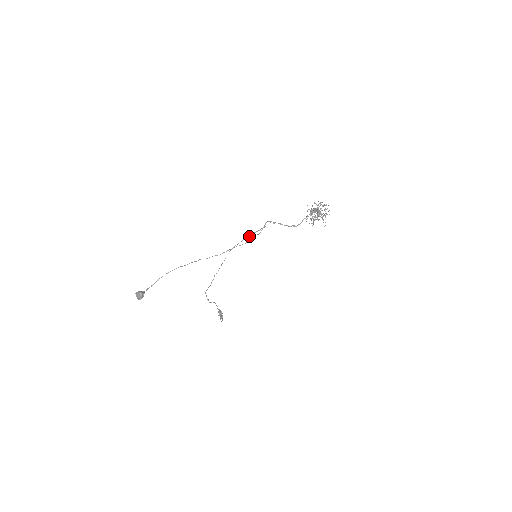
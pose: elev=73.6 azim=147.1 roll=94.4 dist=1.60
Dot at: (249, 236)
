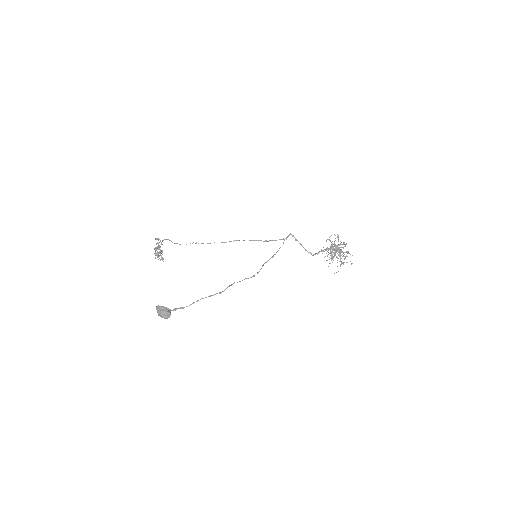
Dot at: (267, 241)
